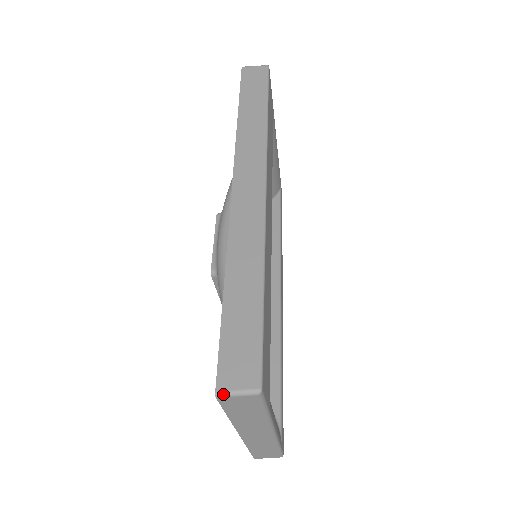
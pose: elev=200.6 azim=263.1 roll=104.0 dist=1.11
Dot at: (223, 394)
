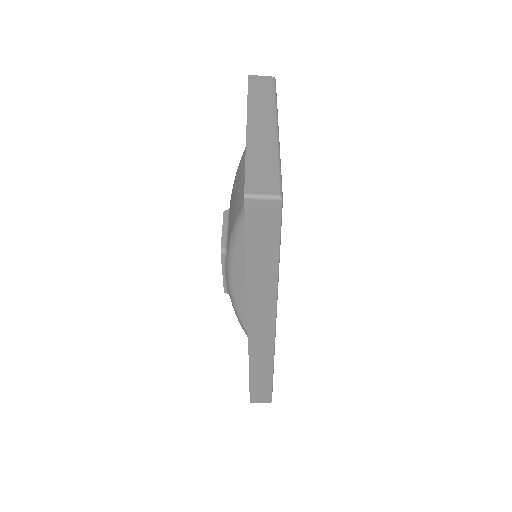
Dot at: occluded
